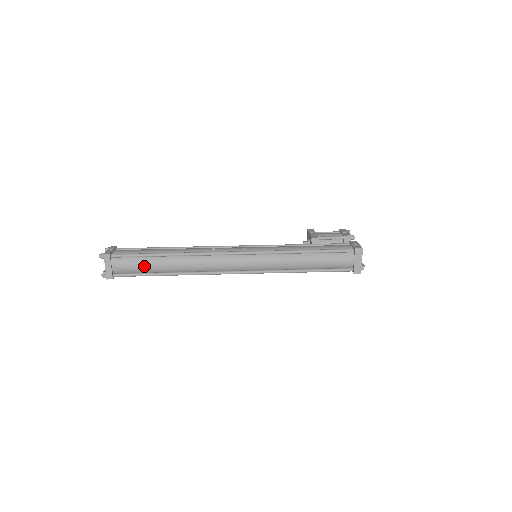
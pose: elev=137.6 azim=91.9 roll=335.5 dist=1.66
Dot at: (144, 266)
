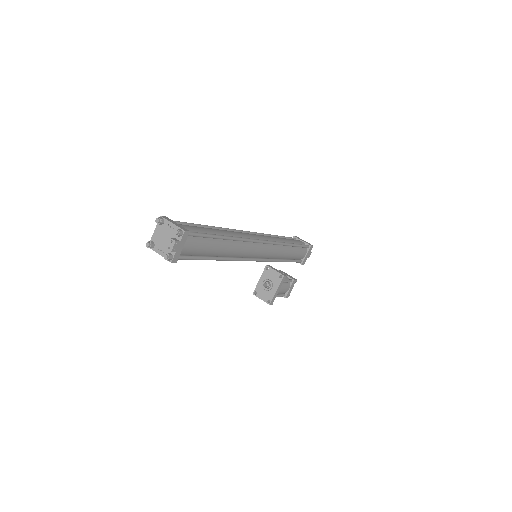
Dot at: (202, 228)
